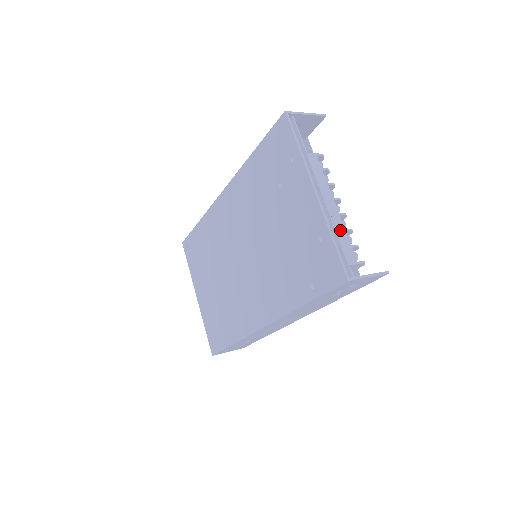
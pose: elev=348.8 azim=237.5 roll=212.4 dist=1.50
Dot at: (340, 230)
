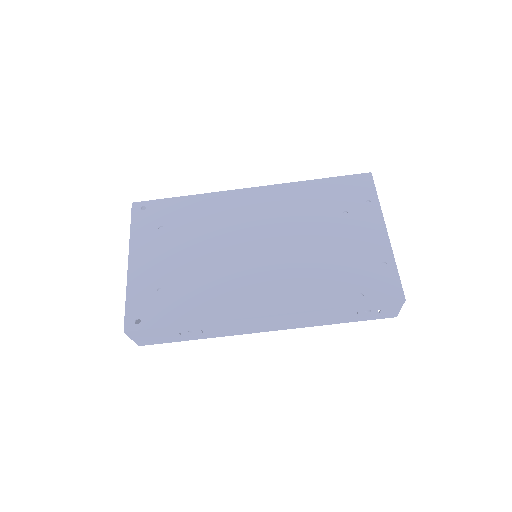
Dot at: occluded
